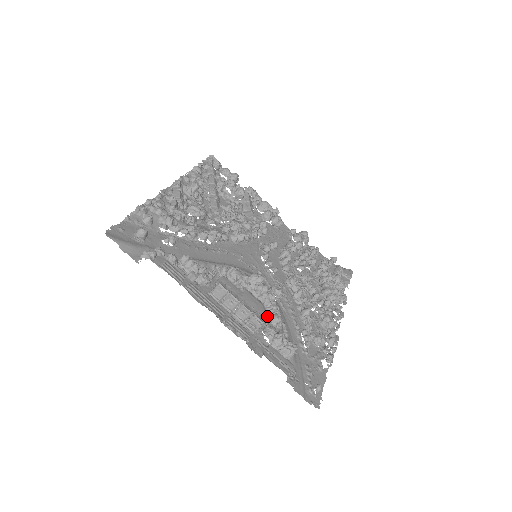
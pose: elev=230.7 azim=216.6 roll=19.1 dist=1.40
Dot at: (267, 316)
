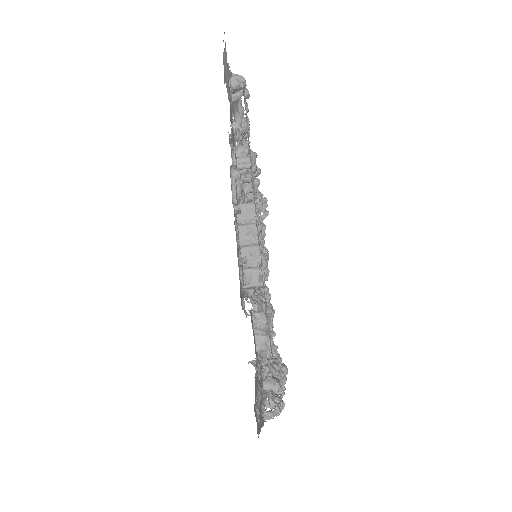
Dot at: occluded
